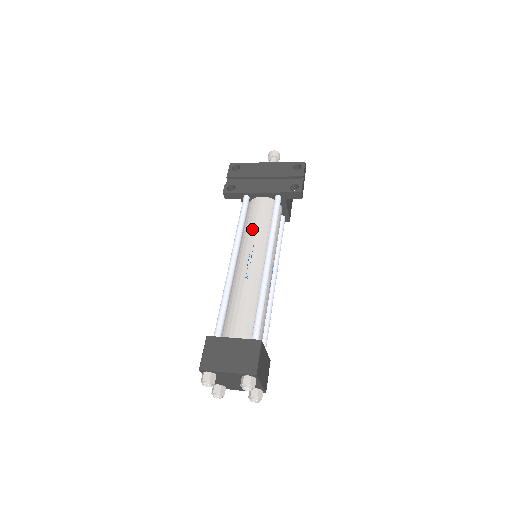
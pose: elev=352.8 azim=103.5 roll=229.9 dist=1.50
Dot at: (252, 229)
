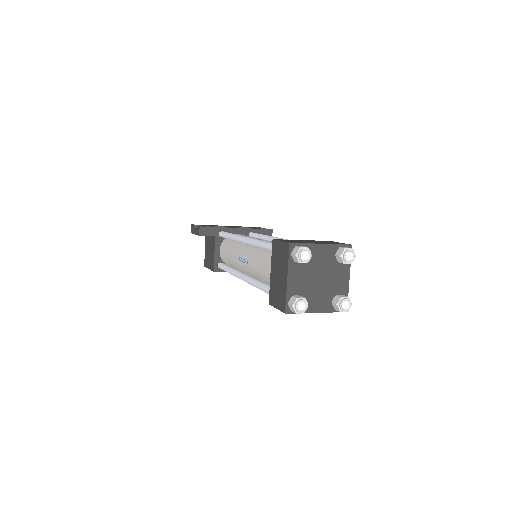
Dot at: occluded
